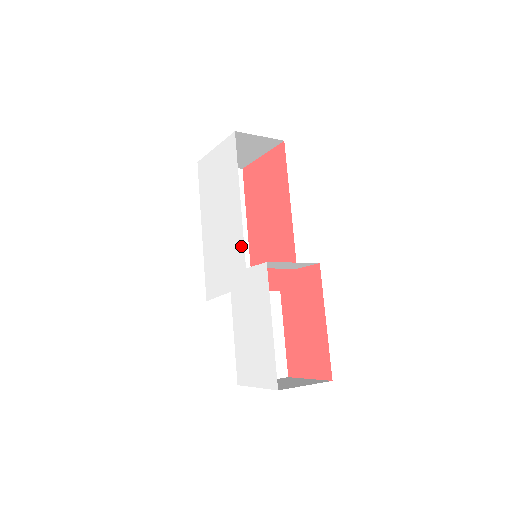
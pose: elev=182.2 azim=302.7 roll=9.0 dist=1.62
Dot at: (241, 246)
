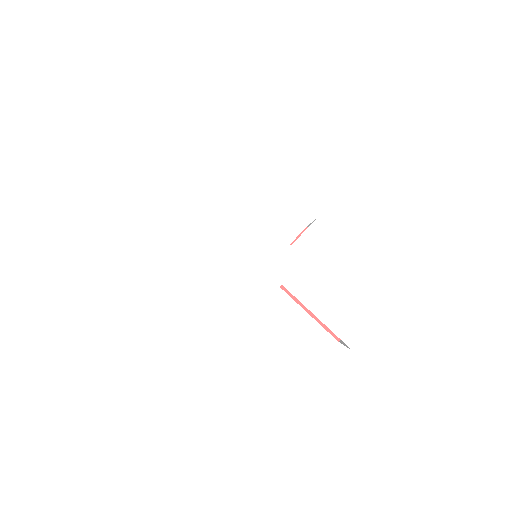
Dot at: (270, 233)
